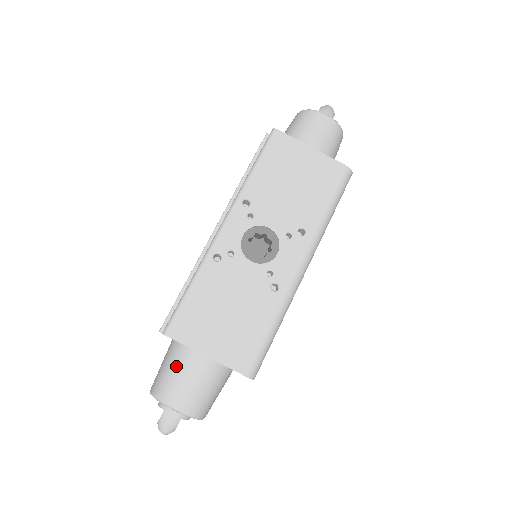
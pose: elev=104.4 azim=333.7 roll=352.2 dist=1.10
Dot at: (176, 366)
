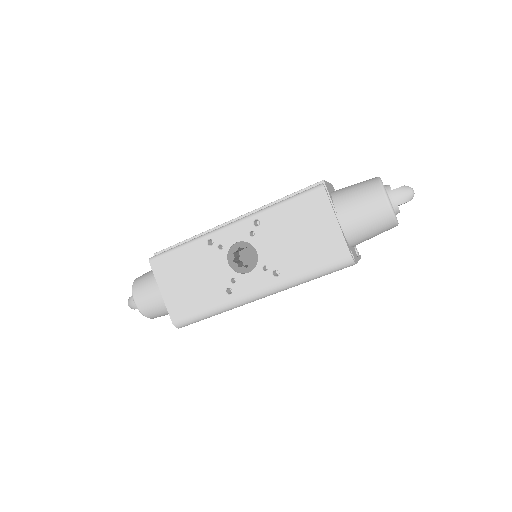
Dot at: (151, 280)
